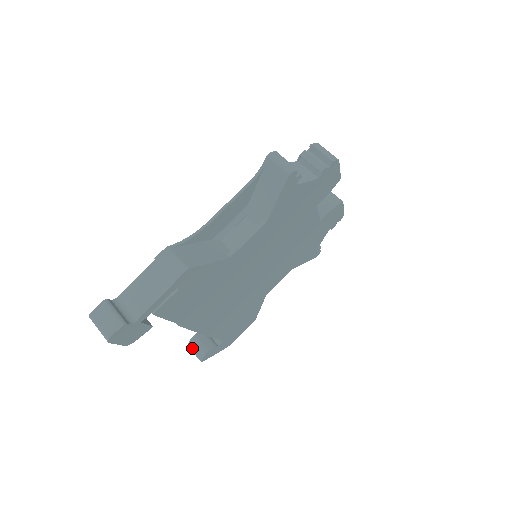
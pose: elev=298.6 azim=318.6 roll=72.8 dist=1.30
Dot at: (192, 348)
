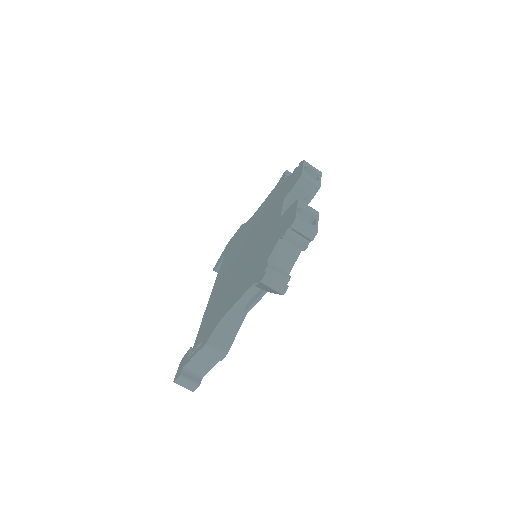
Dot at: occluded
